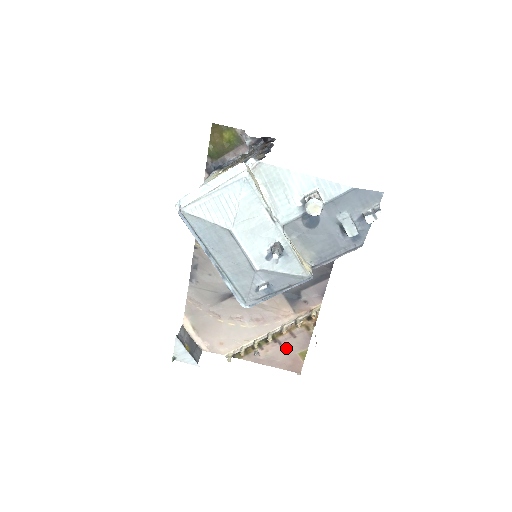
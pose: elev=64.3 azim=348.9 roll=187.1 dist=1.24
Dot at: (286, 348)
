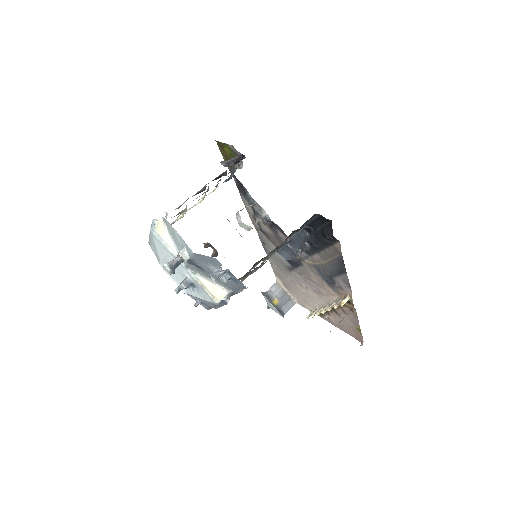
Dot at: (345, 320)
